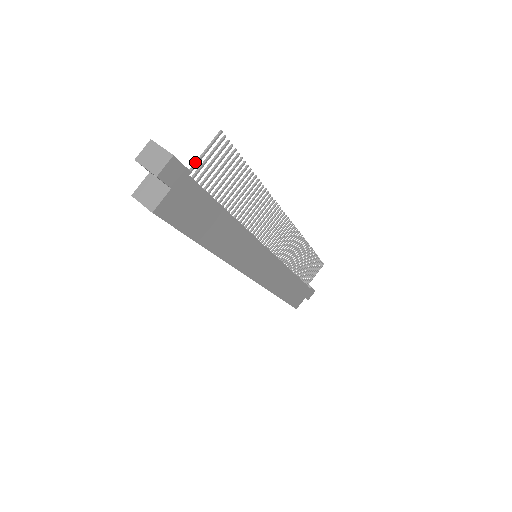
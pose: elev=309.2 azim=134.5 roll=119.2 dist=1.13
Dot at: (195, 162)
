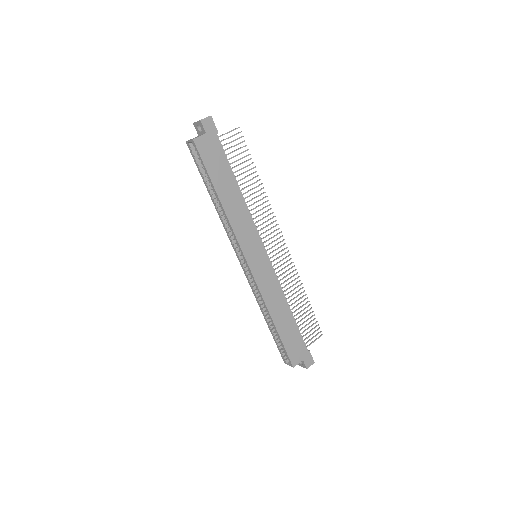
Dot at: (222, 134)
